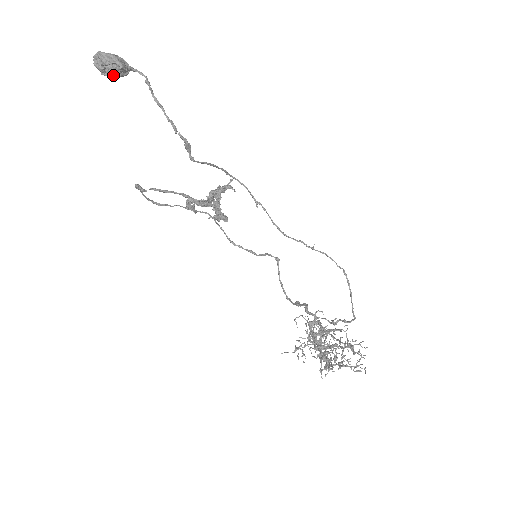
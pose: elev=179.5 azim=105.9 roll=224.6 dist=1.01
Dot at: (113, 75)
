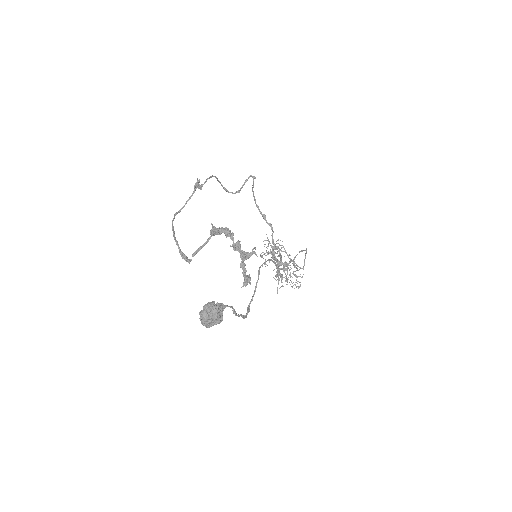
Dot at: occluded
